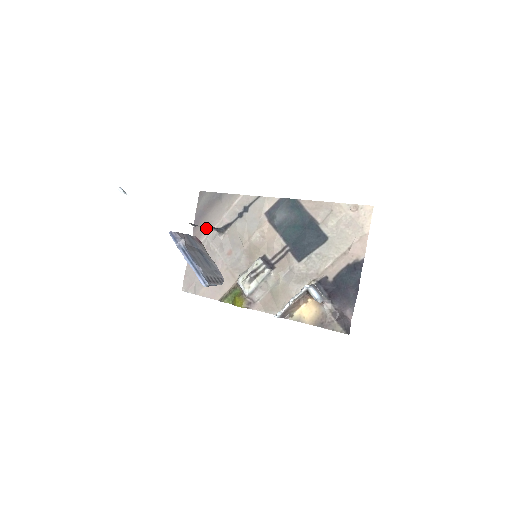
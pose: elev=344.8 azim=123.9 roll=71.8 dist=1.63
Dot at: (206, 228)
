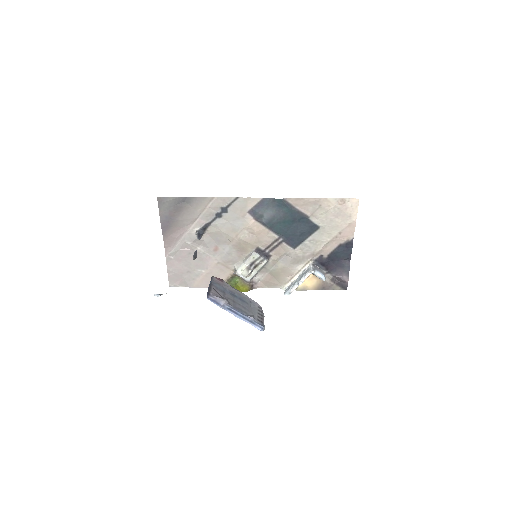
Dot at: (179, 231)
